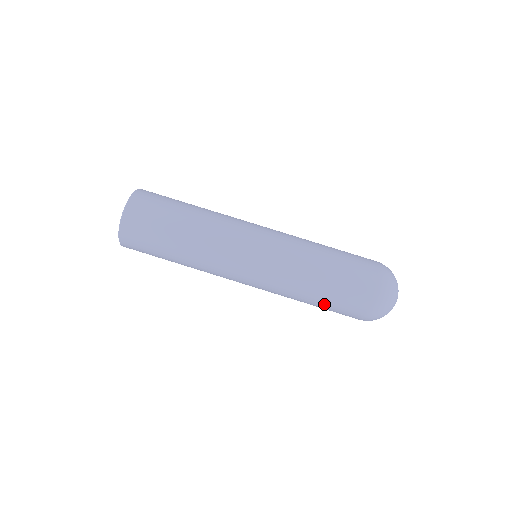
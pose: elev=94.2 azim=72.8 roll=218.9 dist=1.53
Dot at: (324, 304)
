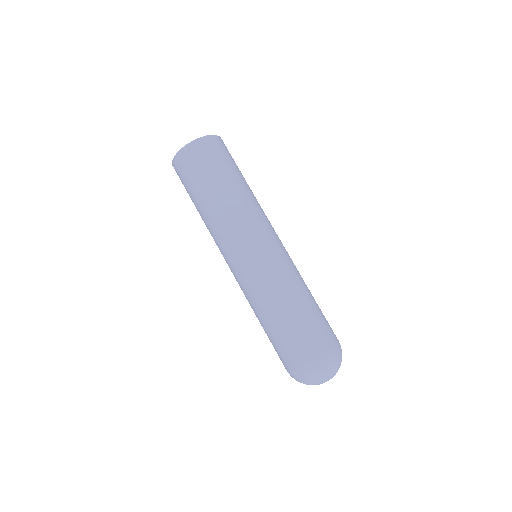
Dot at: (285, 325)
